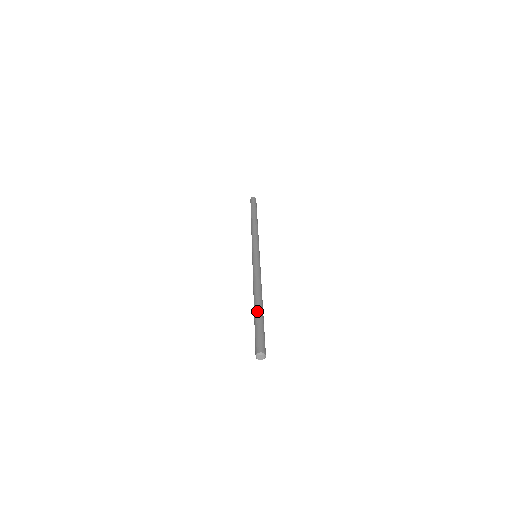
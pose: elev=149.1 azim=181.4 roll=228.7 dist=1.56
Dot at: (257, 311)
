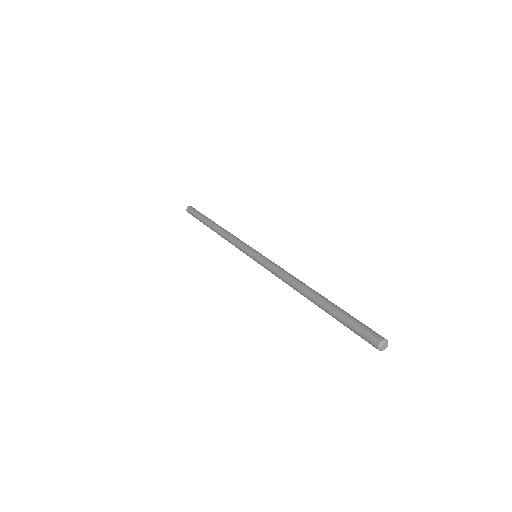
Dot at: (327, 303)
